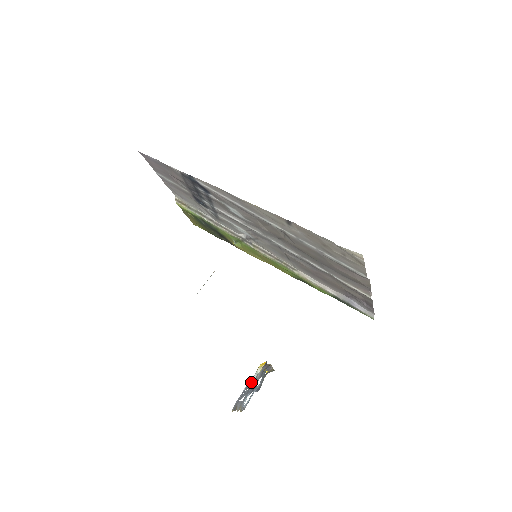
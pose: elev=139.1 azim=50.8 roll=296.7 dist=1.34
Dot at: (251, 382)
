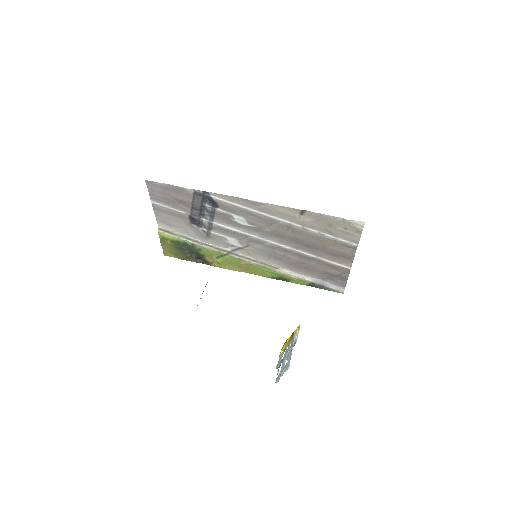
Dot at: (295, 342)
